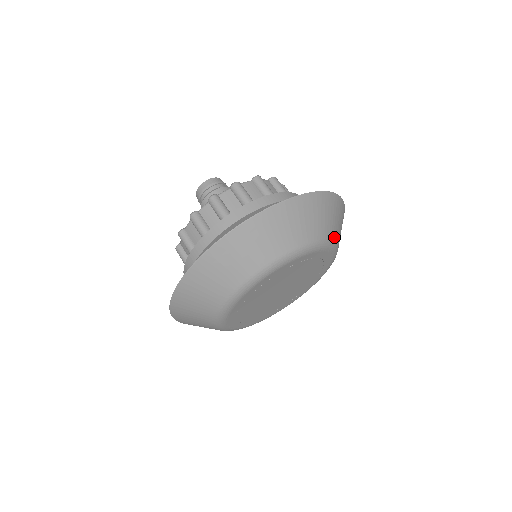
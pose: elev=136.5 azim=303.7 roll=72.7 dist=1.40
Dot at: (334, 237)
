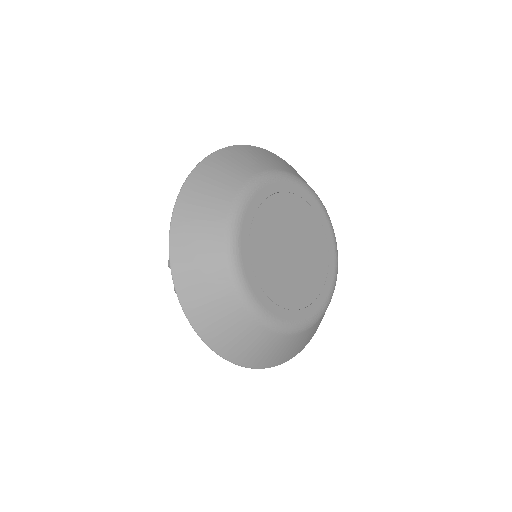
Dot at: (305, 182)
